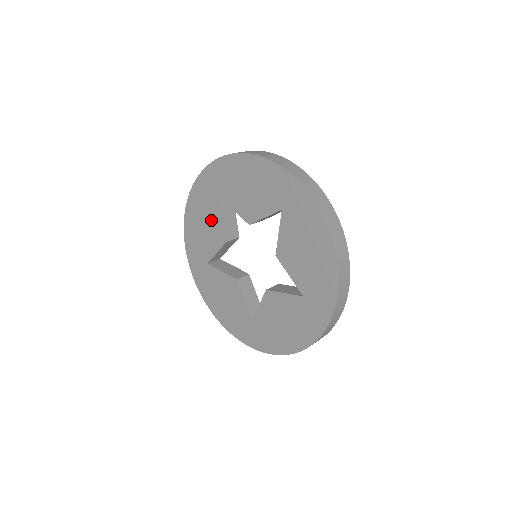
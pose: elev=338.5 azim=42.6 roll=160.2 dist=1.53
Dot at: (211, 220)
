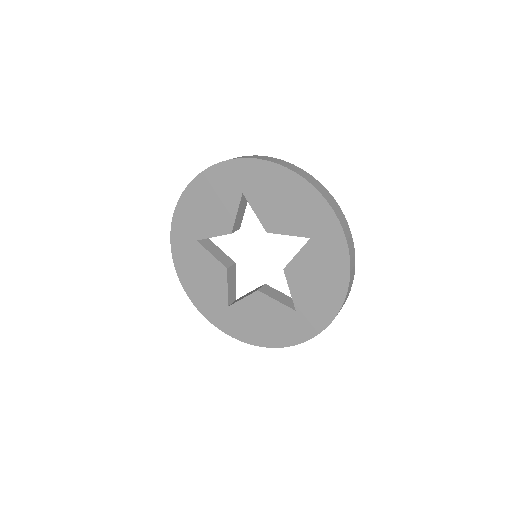
Dot at: (221, 207)
